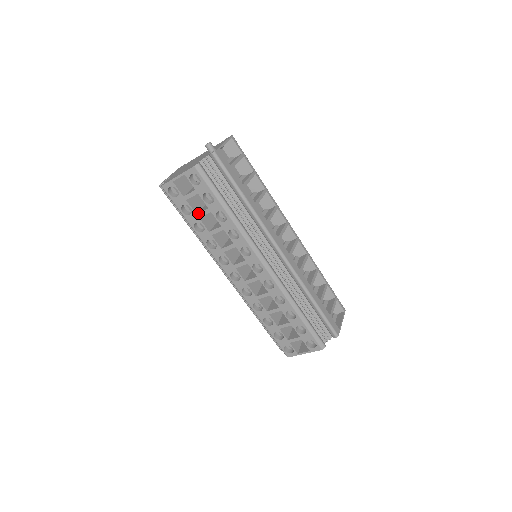
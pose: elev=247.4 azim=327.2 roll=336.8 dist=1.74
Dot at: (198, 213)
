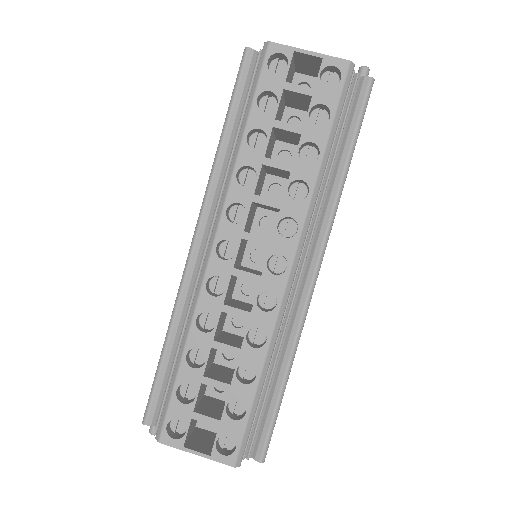
Dot at: occluded
